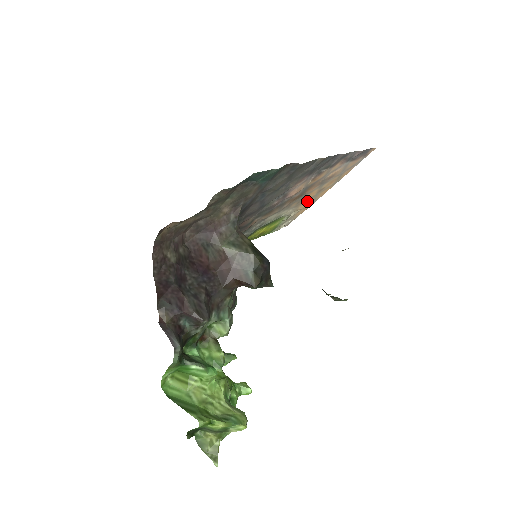
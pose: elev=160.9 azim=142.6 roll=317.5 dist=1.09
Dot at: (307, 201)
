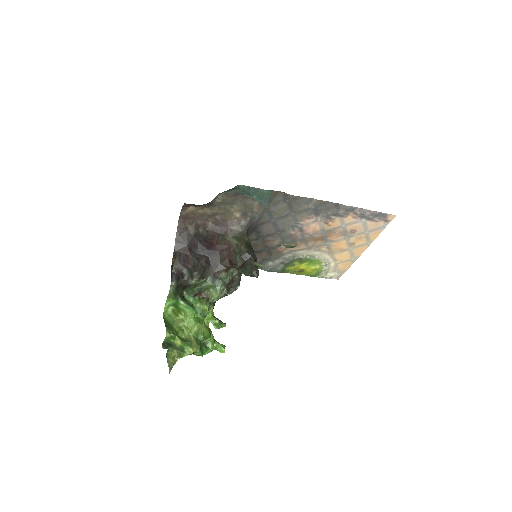
Dot at: (341, 252)
